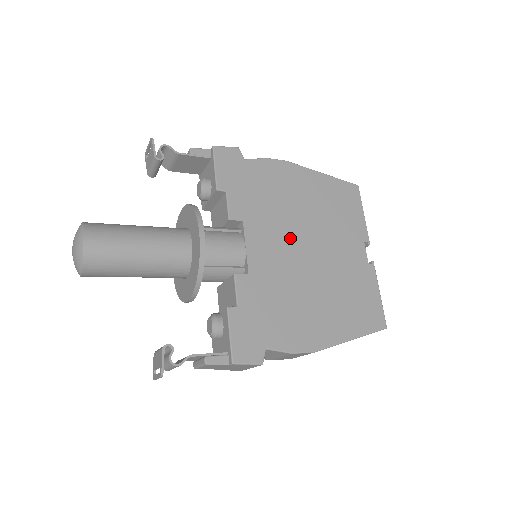
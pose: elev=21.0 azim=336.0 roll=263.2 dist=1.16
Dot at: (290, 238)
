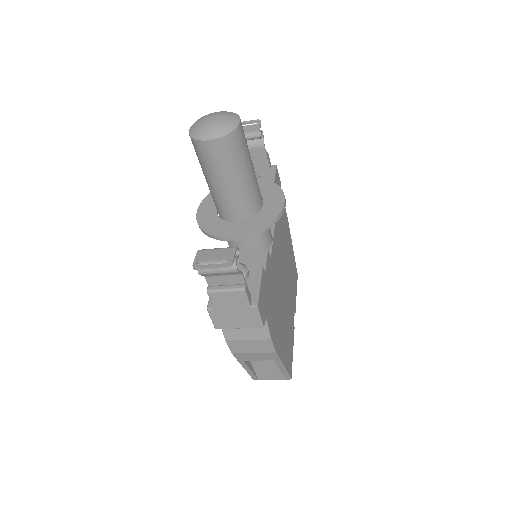
Dot at: (282, 264)
